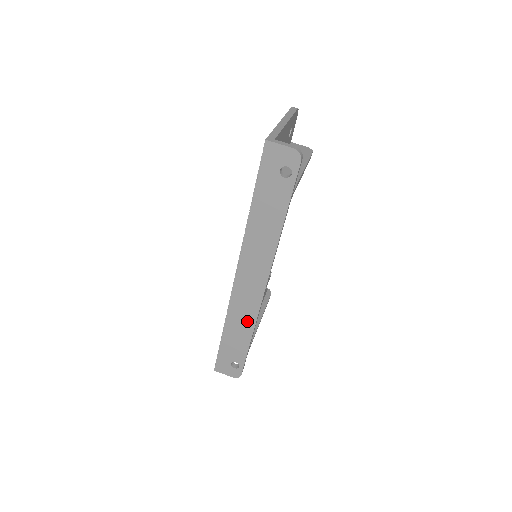
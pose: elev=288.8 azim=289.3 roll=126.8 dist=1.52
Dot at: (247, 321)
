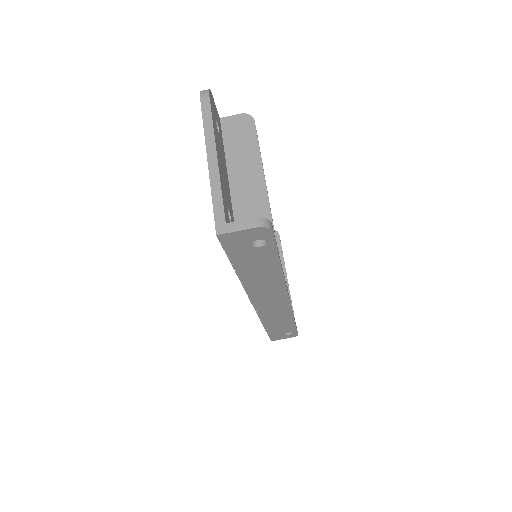
Dot at: (284, 317)
